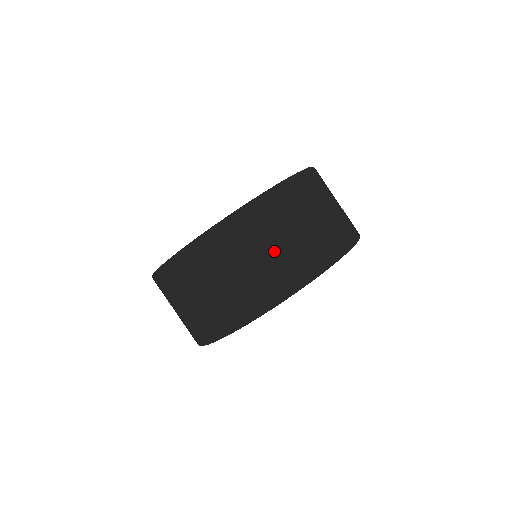
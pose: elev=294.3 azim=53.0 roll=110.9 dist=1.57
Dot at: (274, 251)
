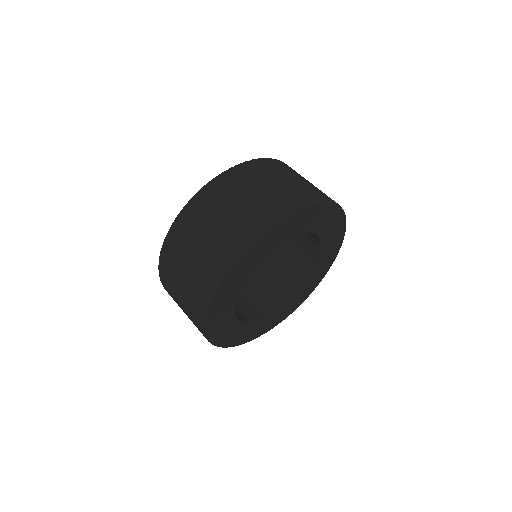
Dot at: (271, 186)
